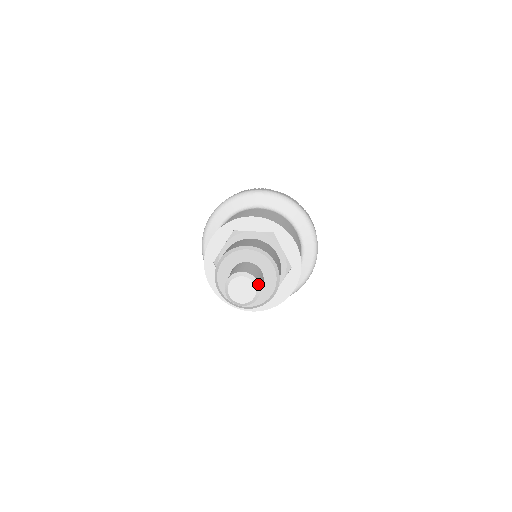
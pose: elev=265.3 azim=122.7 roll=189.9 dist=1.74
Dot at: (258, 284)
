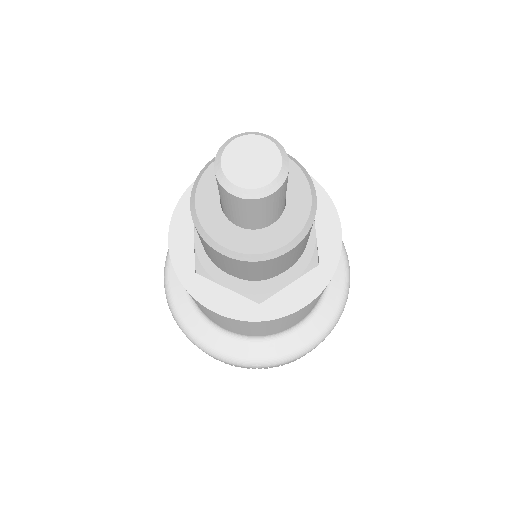
Dot at: (271, 138)
